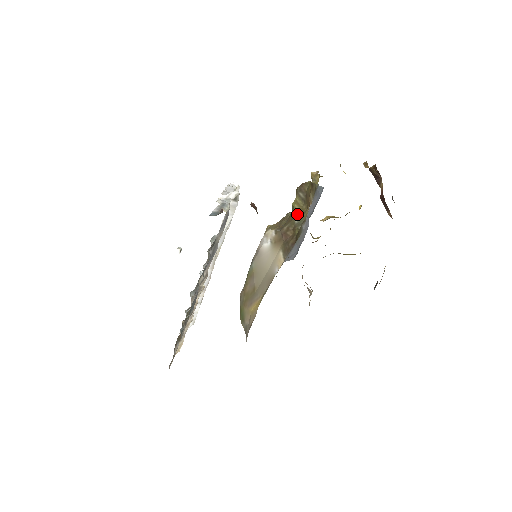
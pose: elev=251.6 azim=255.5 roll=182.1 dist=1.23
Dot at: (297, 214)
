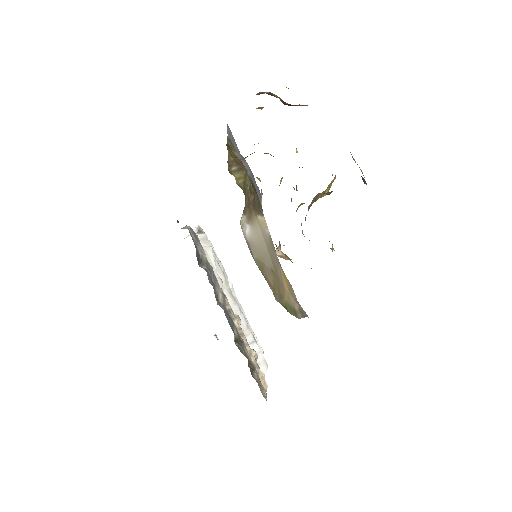
Dot at: (245, 183)
